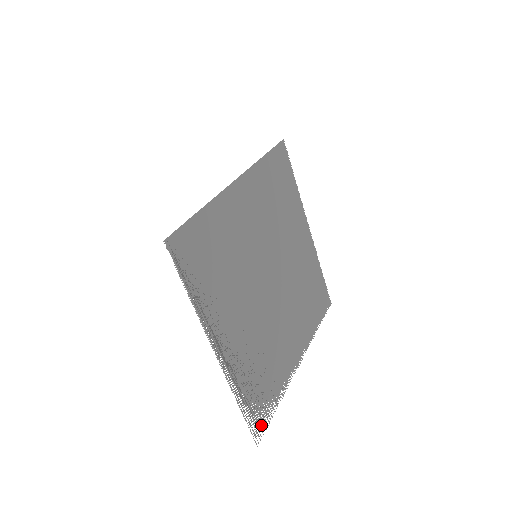
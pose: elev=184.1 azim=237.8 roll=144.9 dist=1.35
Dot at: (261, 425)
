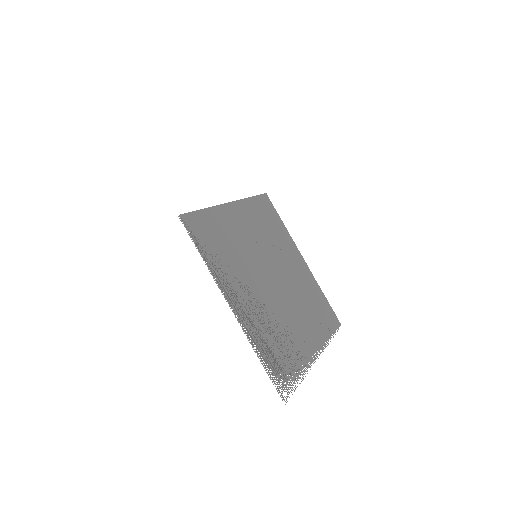
Dot at: (286, 388)
